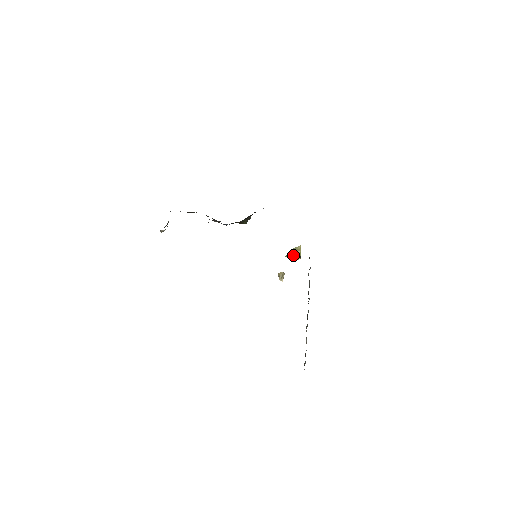
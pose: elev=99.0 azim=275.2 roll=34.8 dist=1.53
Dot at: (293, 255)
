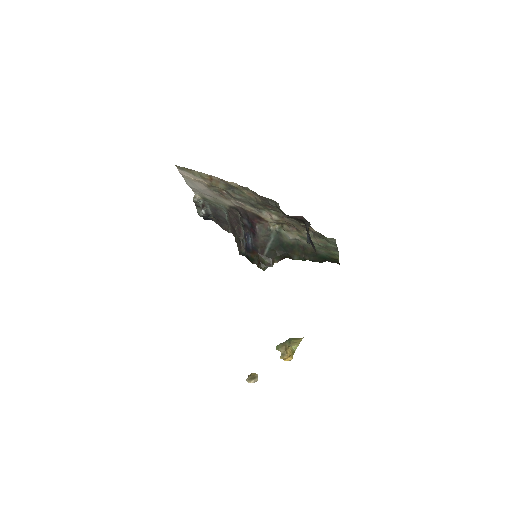
Dot at: (286, 348)
